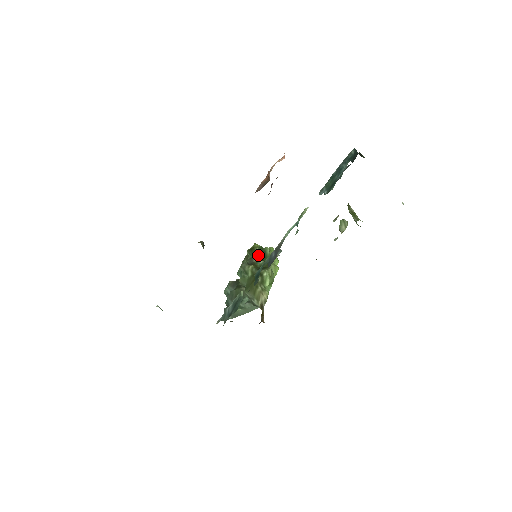
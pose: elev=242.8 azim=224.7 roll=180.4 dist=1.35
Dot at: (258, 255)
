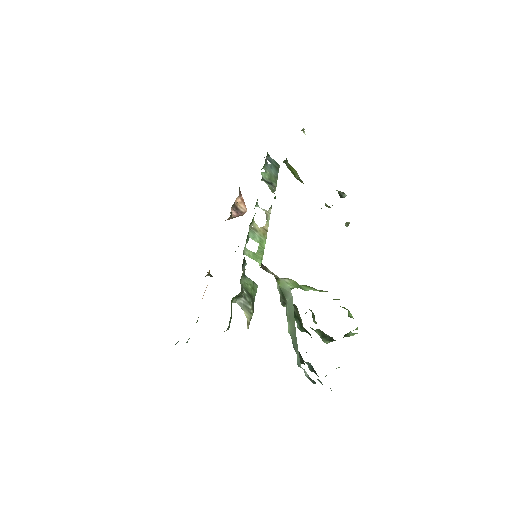
Dot at: occluded
